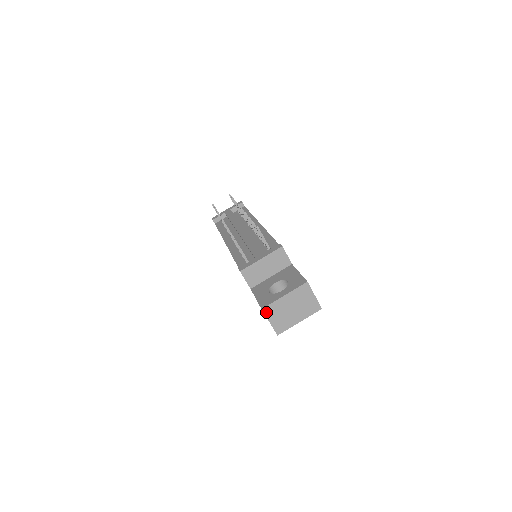
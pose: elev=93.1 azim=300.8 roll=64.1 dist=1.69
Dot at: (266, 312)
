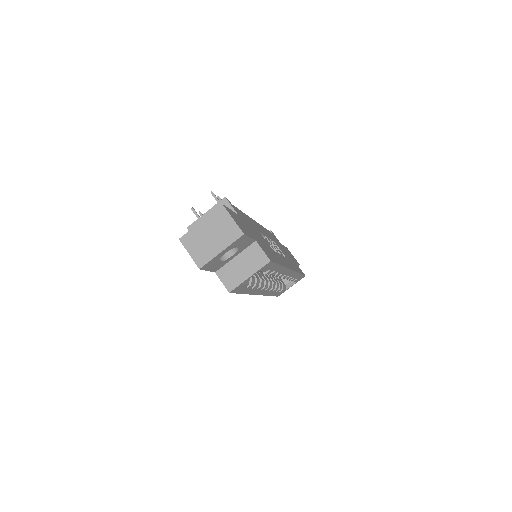
Dot at: (184, 242)
